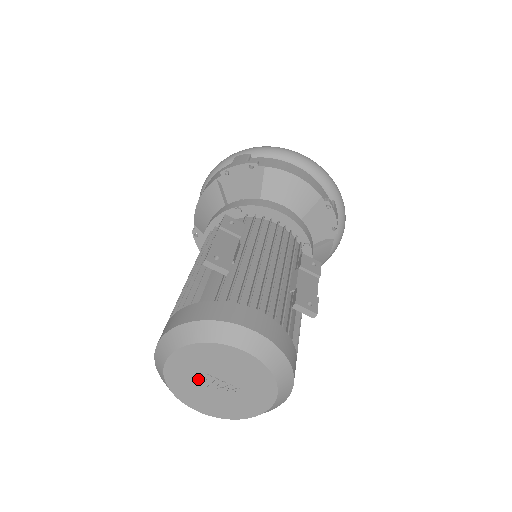
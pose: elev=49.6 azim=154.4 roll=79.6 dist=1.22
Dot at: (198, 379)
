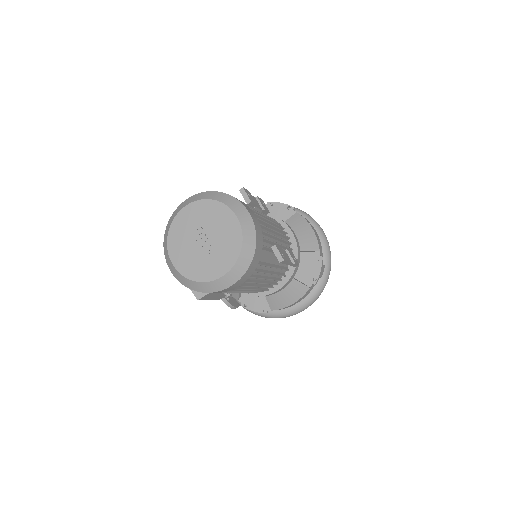
Dot at: (193, 230)
